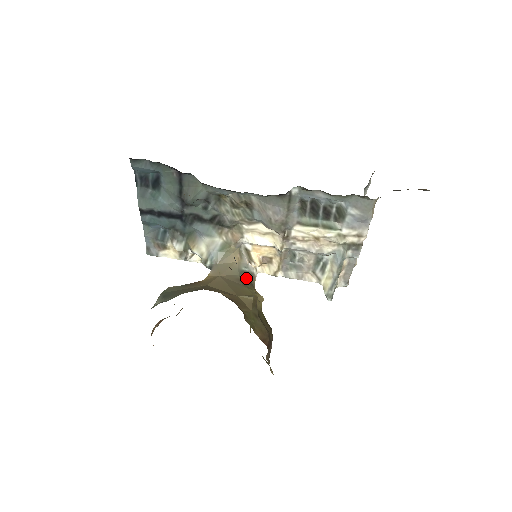
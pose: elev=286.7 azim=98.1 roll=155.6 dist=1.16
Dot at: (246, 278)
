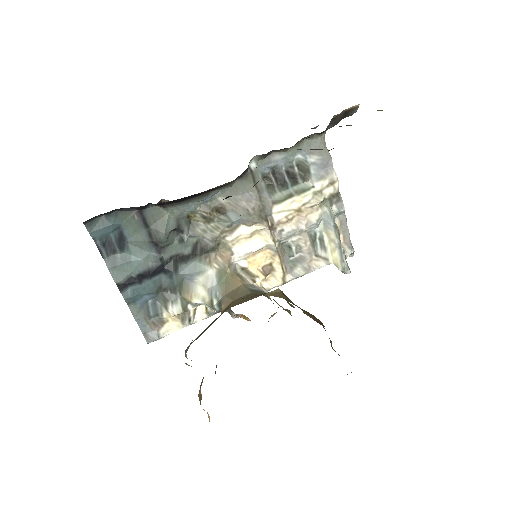
Dot at: occluded
